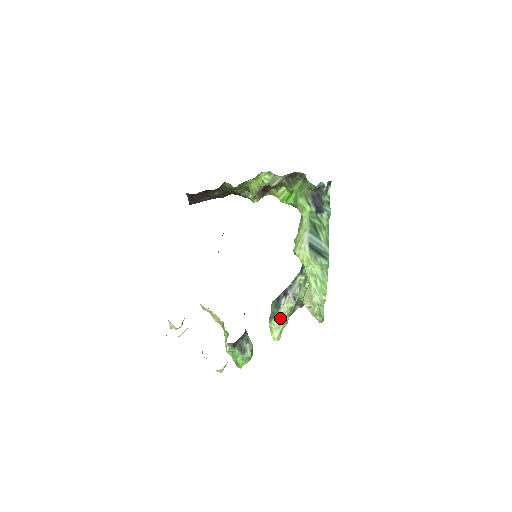
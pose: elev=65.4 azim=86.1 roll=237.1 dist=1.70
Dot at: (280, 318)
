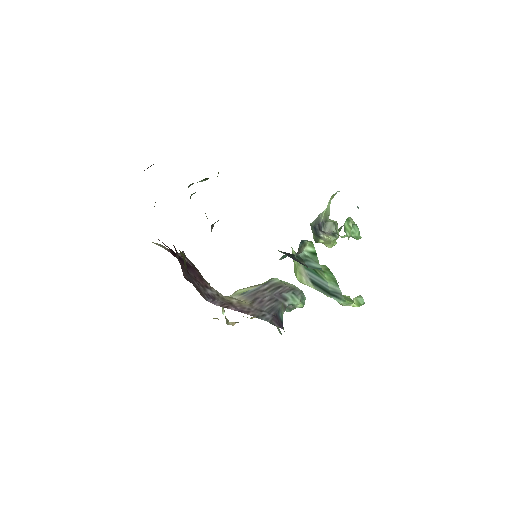
Dot at: (326, 242)
